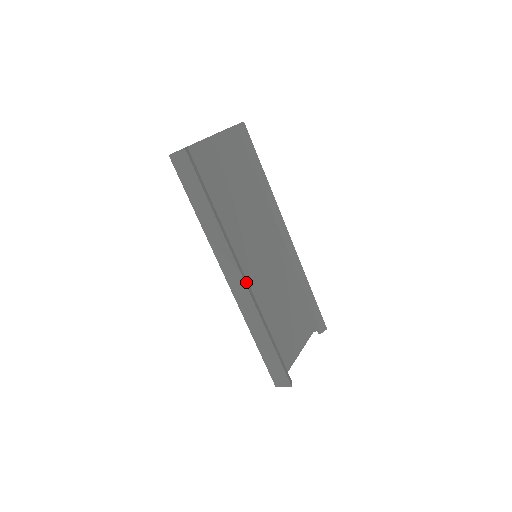
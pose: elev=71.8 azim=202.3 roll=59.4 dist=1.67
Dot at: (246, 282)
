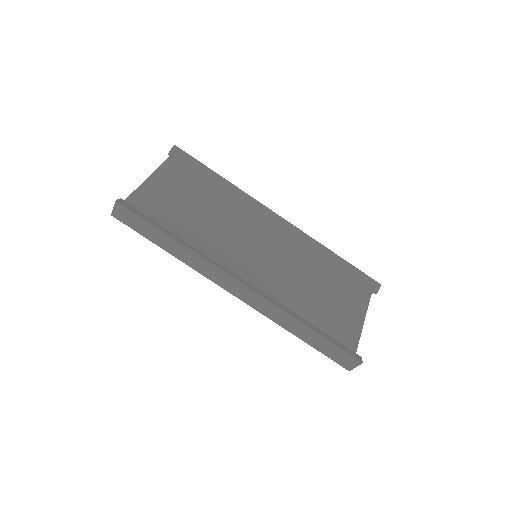
Dot at: (249, 286)
